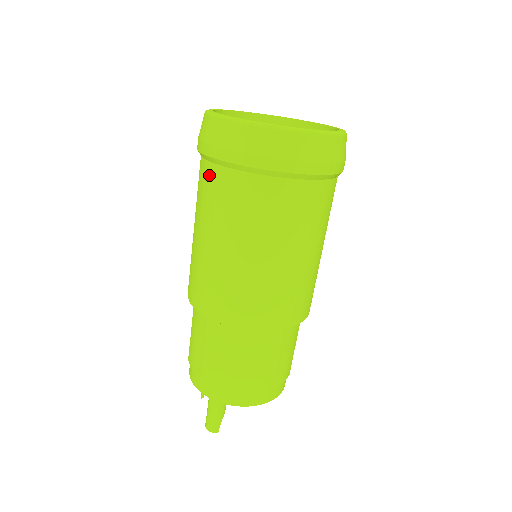
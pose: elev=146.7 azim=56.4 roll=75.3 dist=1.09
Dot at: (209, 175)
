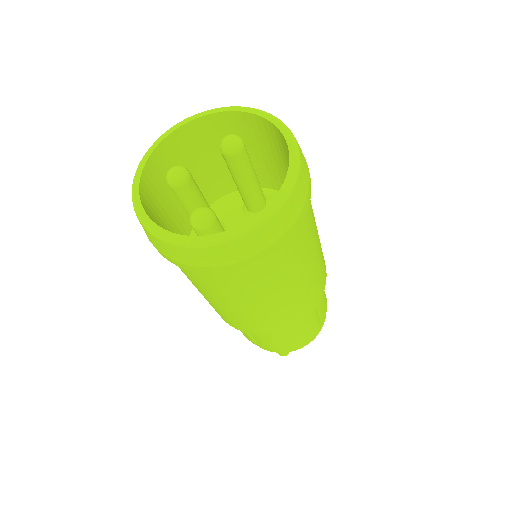
Dot at: (181, 268)
